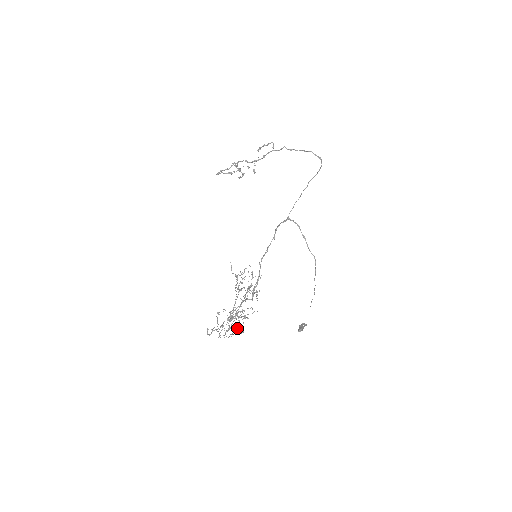
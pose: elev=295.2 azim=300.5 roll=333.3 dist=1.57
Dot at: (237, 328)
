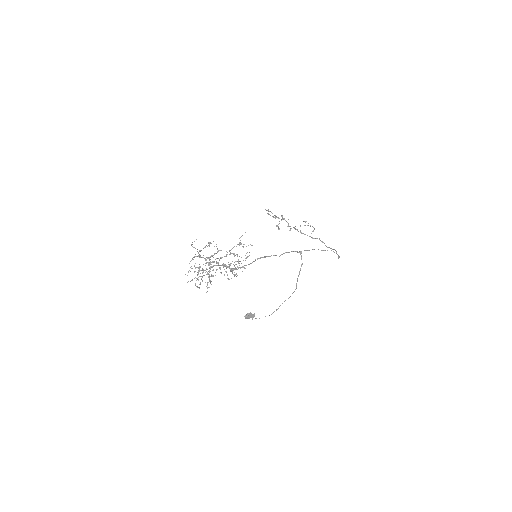
Dot at: (201, 276)
